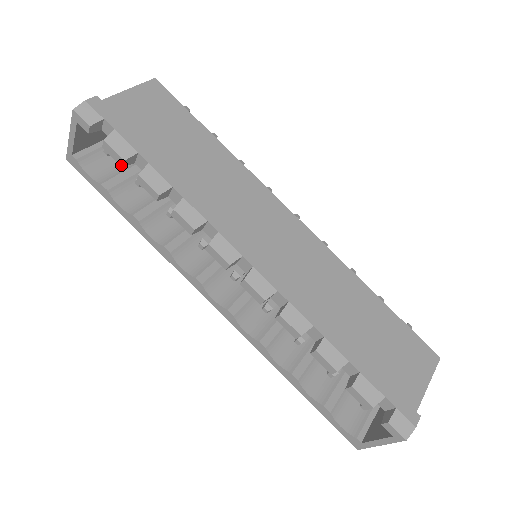
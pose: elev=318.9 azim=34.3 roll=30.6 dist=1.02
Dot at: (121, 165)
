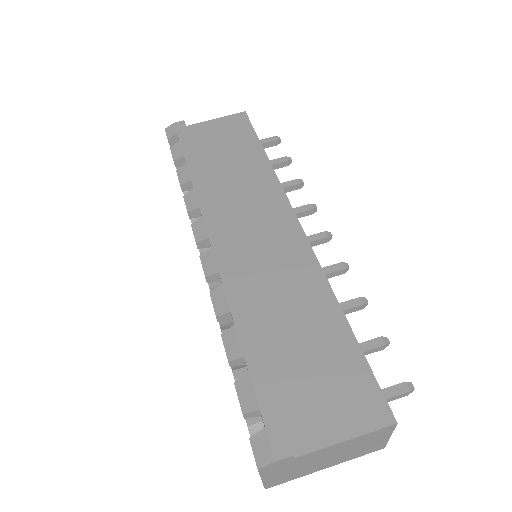
Dot at: (175, 166)
